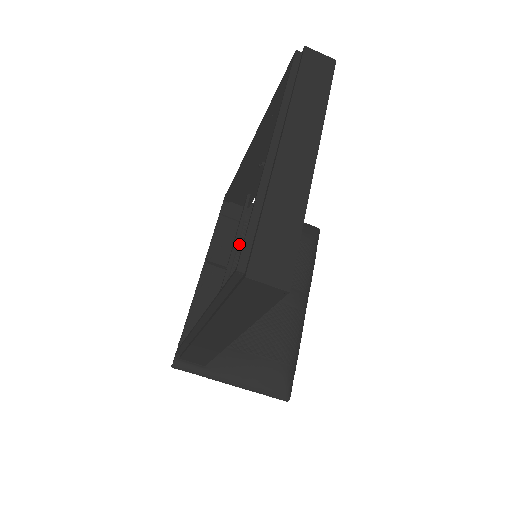
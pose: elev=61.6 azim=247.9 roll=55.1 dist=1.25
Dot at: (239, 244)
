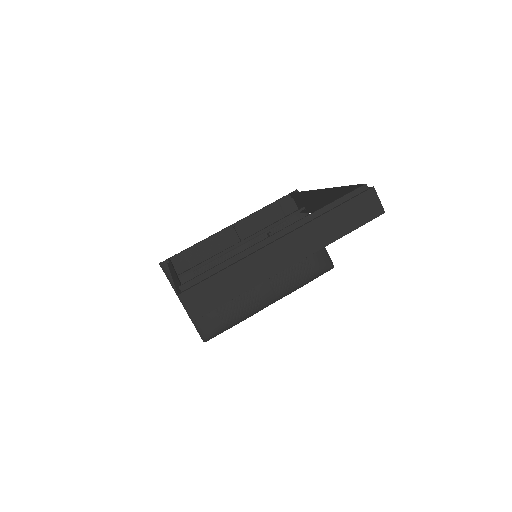
Dot at: (270, 230)
